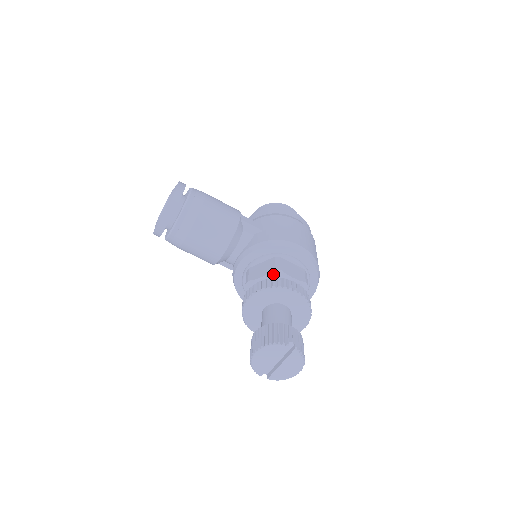
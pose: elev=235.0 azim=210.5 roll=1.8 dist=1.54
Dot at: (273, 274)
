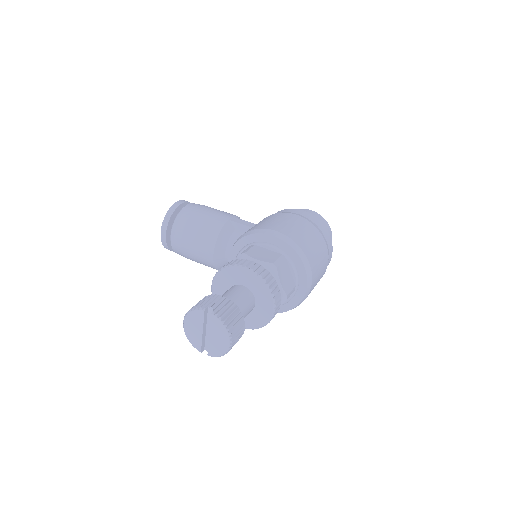
Dot at: occluded
